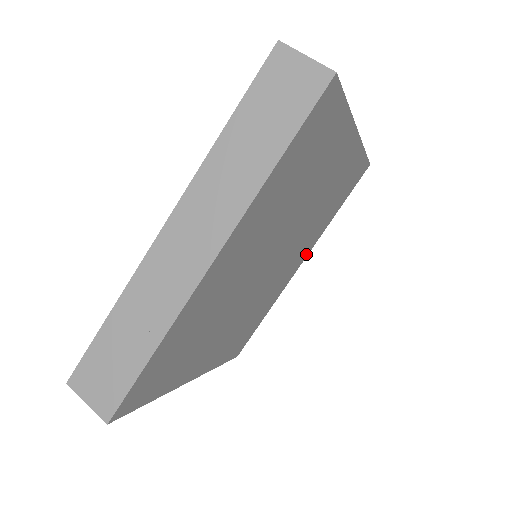
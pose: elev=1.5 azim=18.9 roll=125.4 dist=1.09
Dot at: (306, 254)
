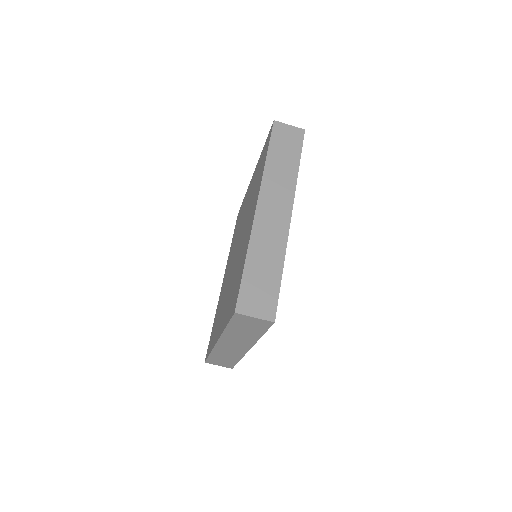
Dot at: occluded
